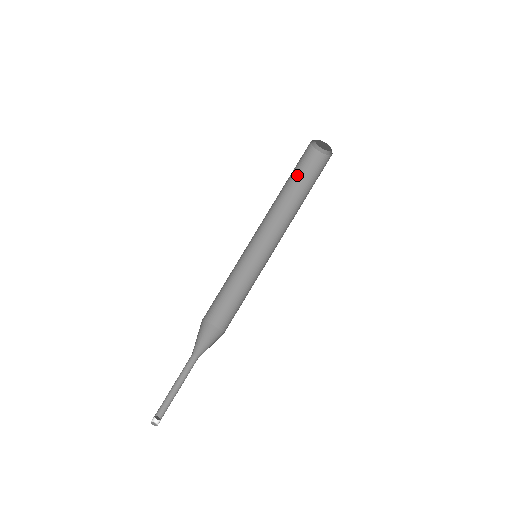
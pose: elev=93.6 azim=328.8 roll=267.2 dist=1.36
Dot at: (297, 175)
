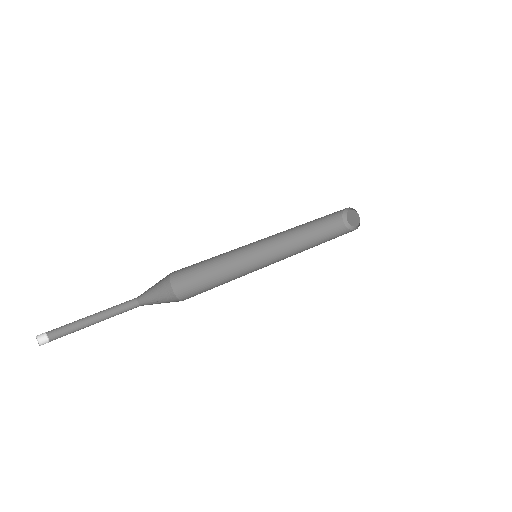
Dot at: (325, 236)
